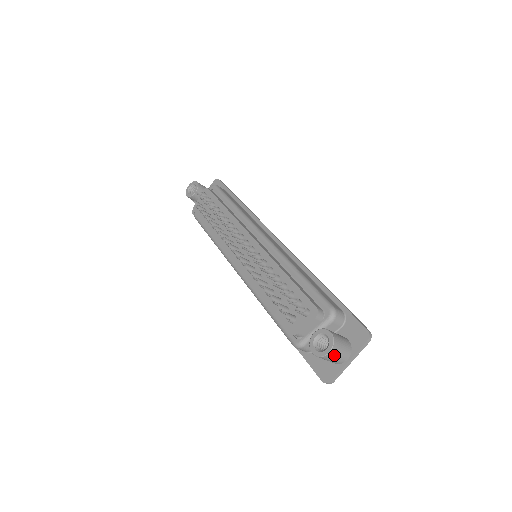
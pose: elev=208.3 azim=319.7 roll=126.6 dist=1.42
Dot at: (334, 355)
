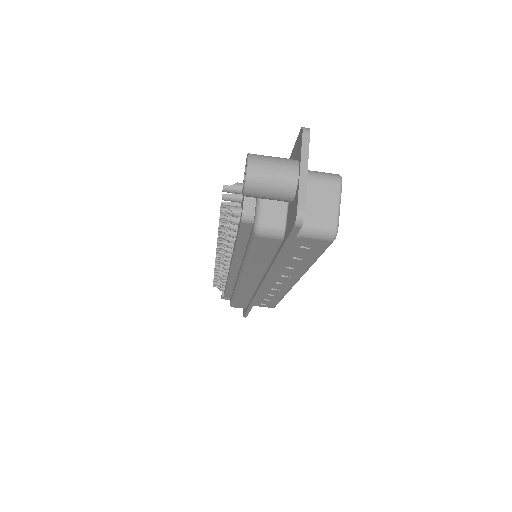
Dot at: (262, 168)
